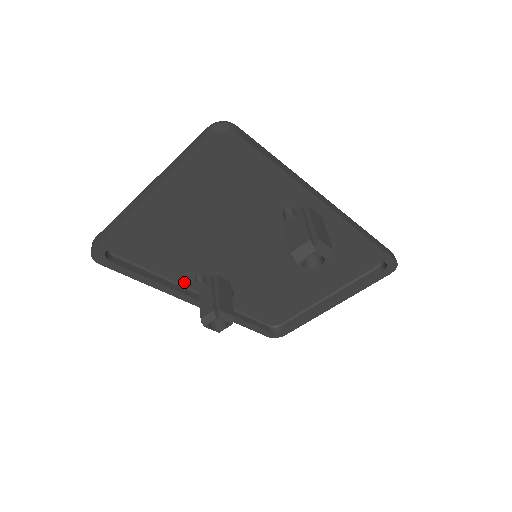
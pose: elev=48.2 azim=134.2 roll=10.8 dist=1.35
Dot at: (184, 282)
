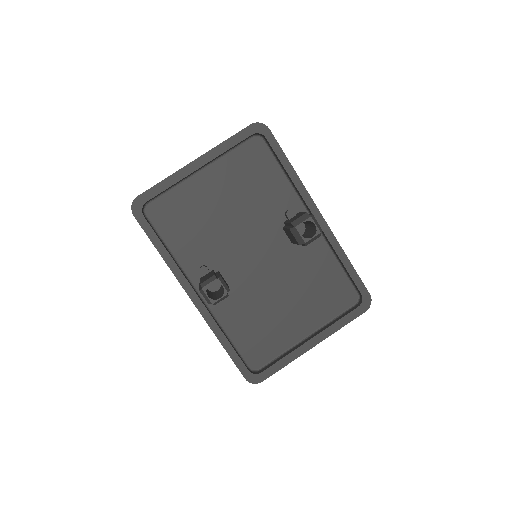
Dot at: (189, 271)
